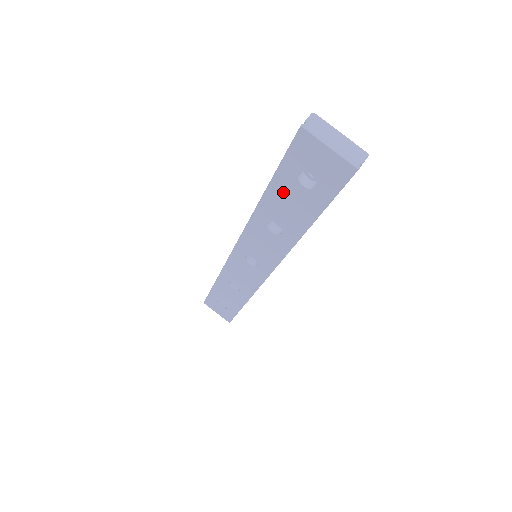
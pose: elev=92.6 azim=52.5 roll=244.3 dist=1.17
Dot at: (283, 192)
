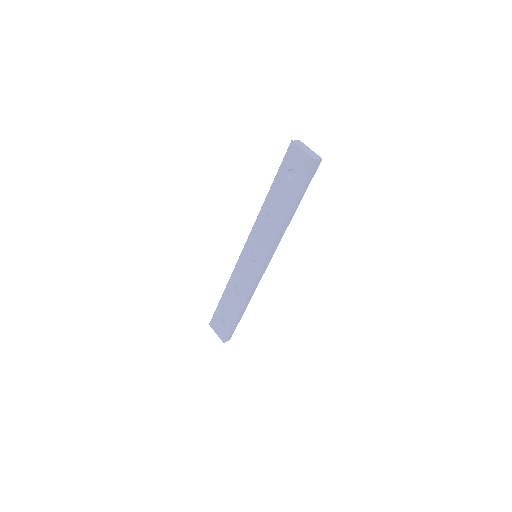
Dot at: (279, 187)
